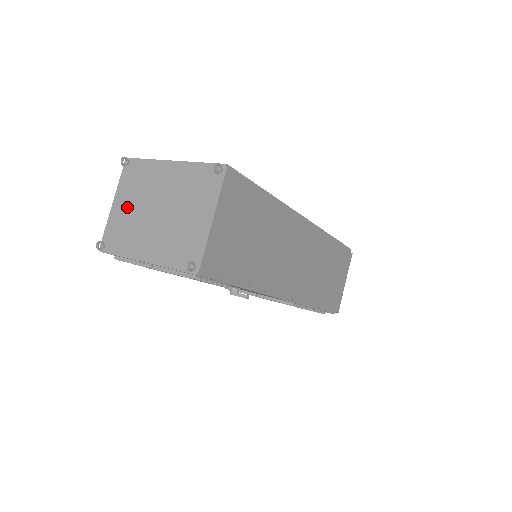
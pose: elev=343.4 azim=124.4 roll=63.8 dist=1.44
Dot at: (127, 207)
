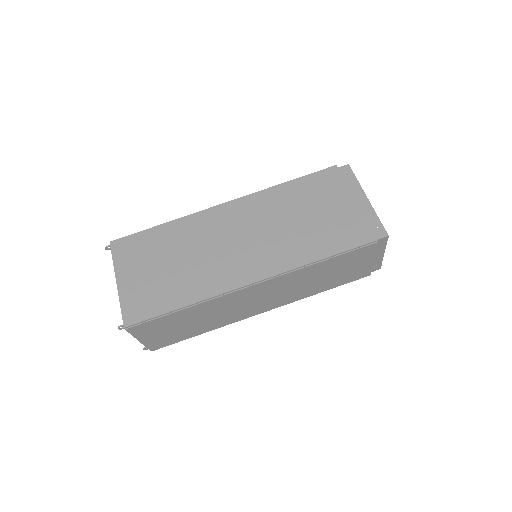
Dot at: occluded
